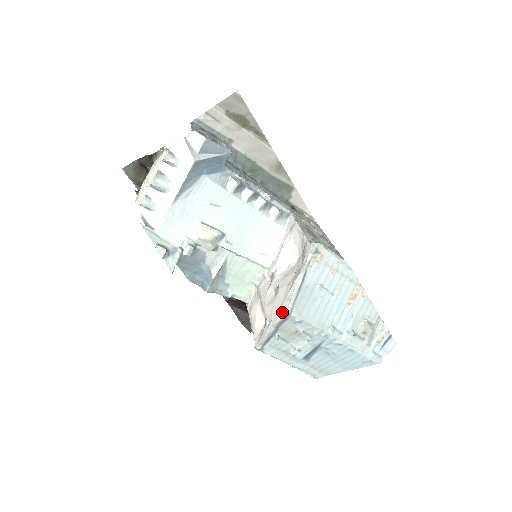
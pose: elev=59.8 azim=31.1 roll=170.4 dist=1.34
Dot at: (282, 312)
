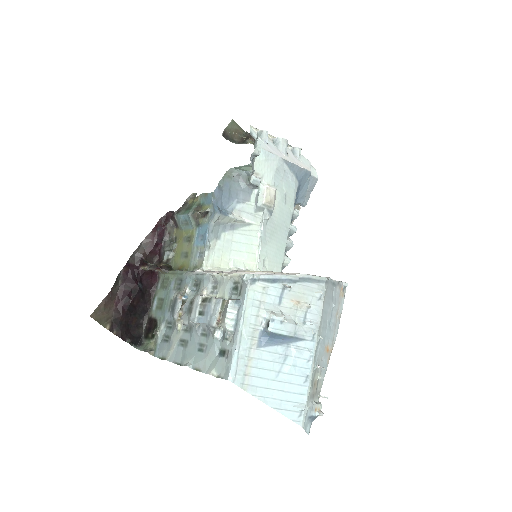
Dot at: occluded
